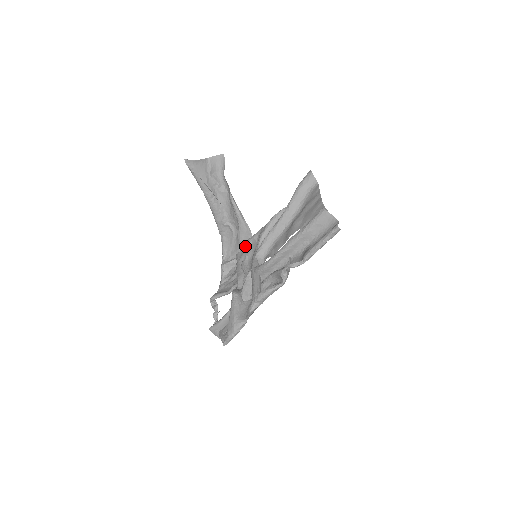
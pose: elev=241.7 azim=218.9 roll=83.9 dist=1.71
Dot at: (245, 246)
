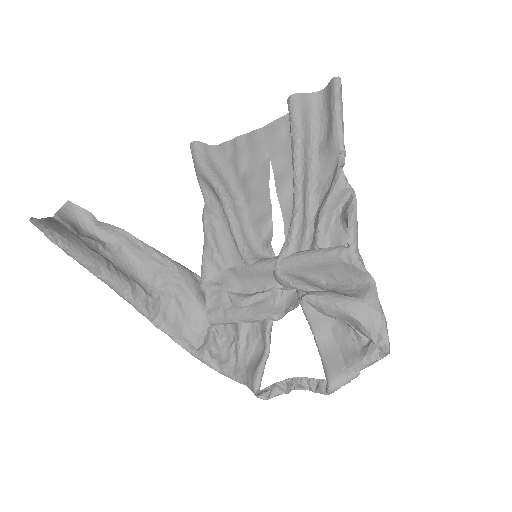
Dot at: (208, 294)
